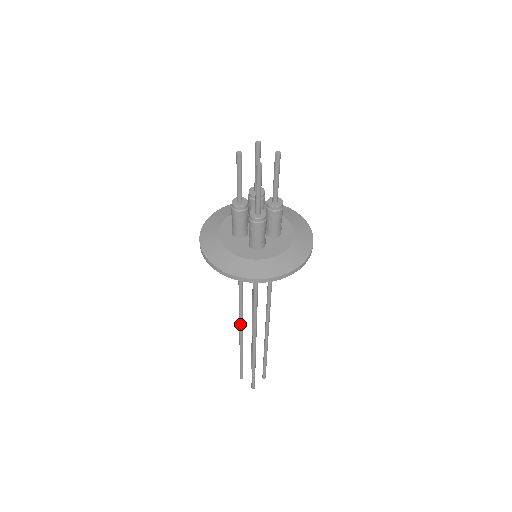
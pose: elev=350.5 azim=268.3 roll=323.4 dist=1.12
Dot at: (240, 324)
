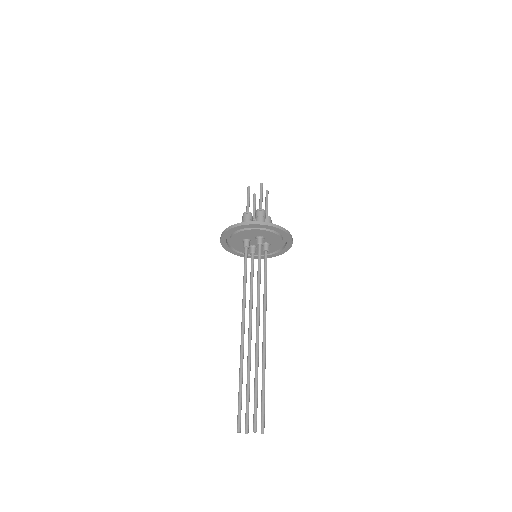
Dot at: (242, 328)
